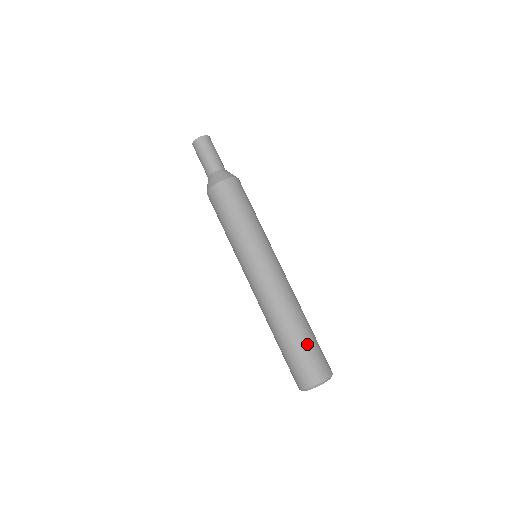
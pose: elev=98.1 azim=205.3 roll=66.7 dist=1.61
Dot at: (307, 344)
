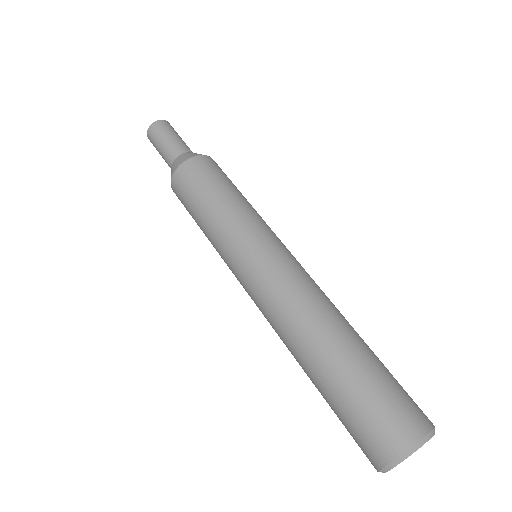
Dot at: (348, 390)
